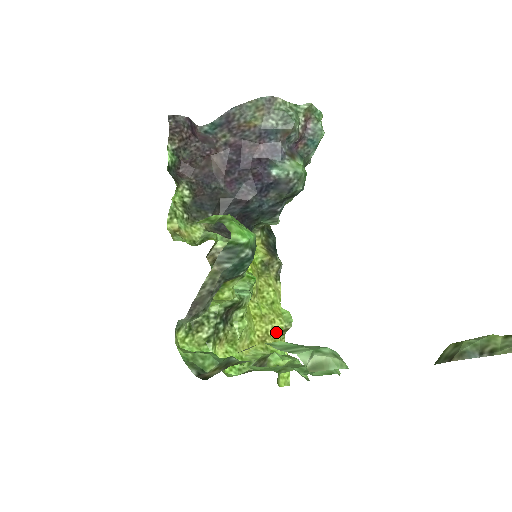
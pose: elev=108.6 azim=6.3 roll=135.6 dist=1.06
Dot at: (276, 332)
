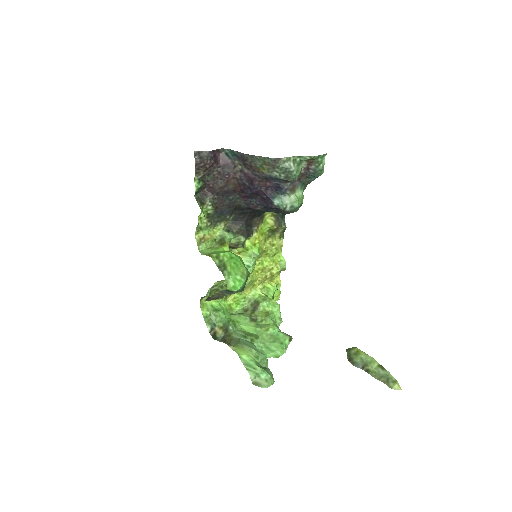
Dot at: (273, 275)
